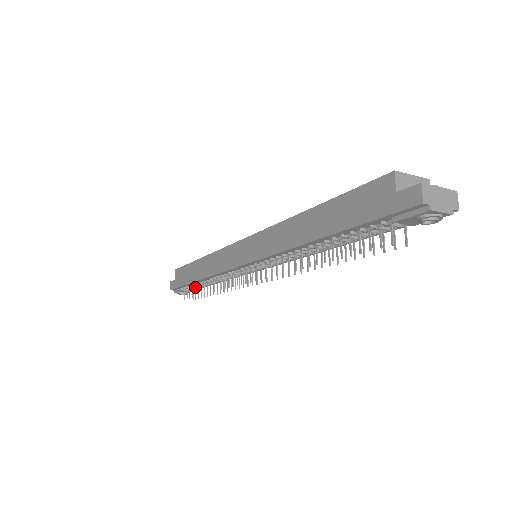
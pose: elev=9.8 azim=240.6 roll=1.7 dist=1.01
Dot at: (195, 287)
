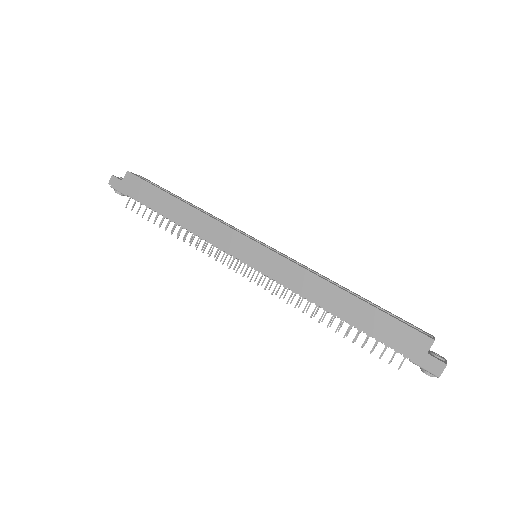
Dot at: (152, 212)
